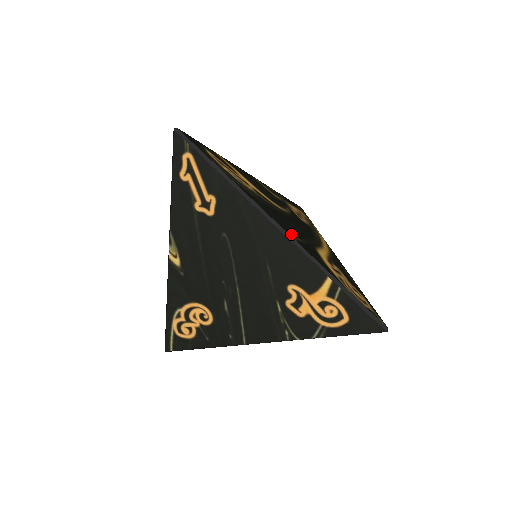
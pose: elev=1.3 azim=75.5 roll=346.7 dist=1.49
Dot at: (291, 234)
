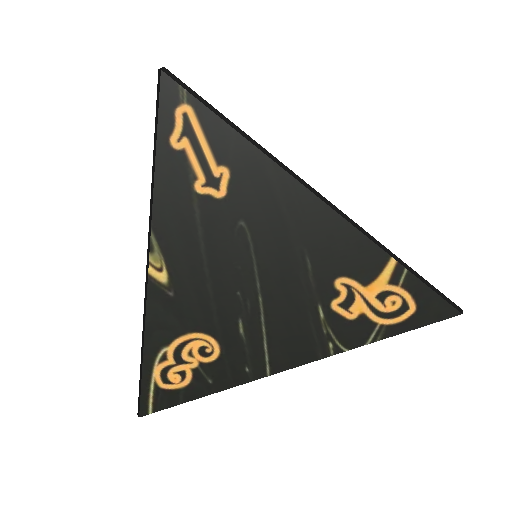
Dot at: occluded
